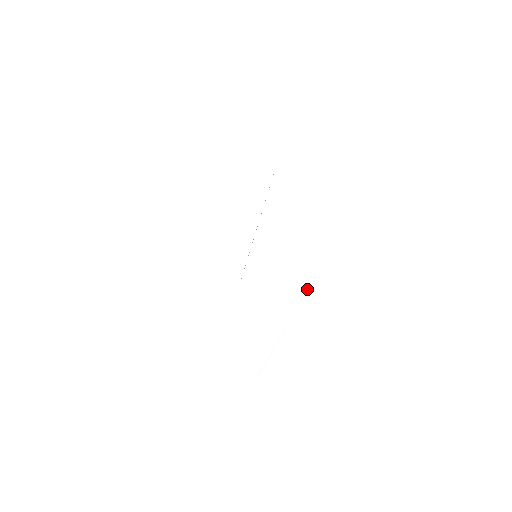
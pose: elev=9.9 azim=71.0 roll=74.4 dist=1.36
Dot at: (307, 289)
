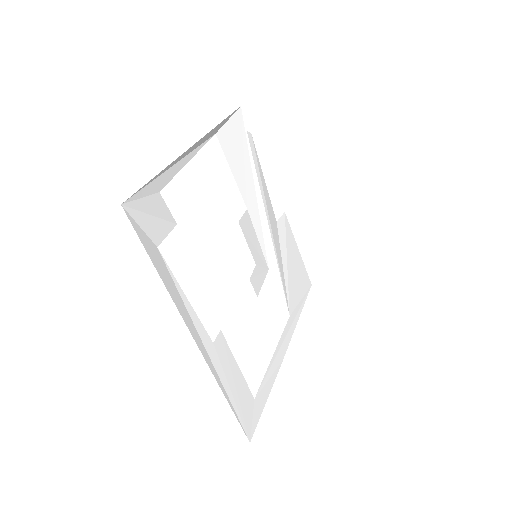
Dot at: (153, 264)
